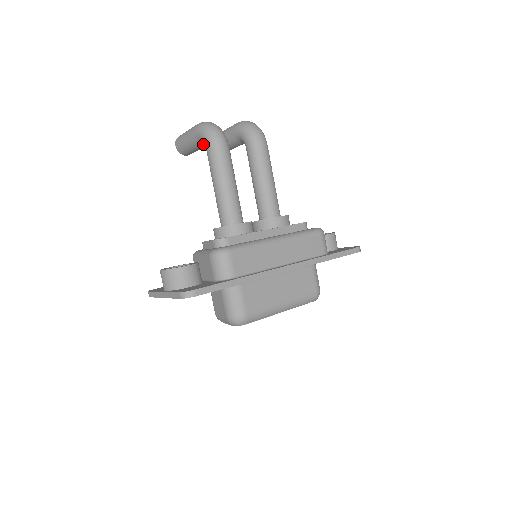
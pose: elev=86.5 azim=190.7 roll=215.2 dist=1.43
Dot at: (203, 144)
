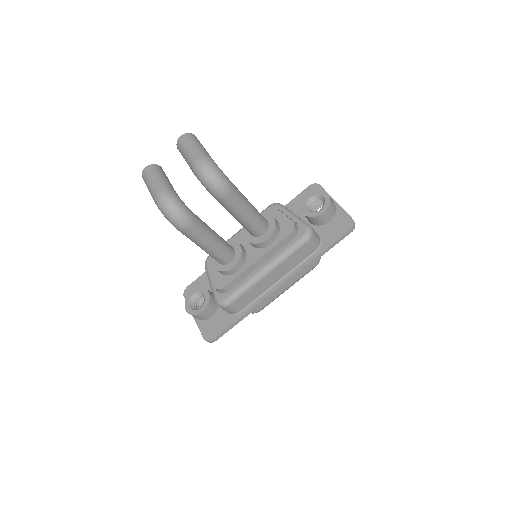
Dot at: occluded
